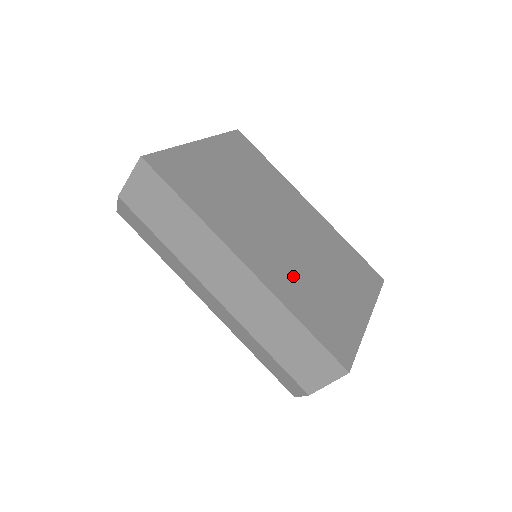
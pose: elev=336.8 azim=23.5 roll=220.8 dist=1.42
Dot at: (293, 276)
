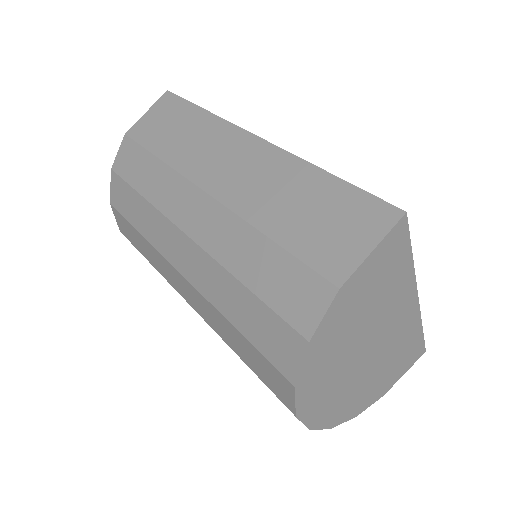
Dot at: occluded
